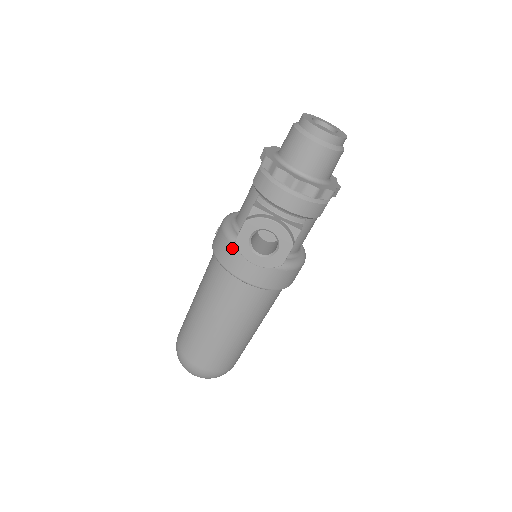
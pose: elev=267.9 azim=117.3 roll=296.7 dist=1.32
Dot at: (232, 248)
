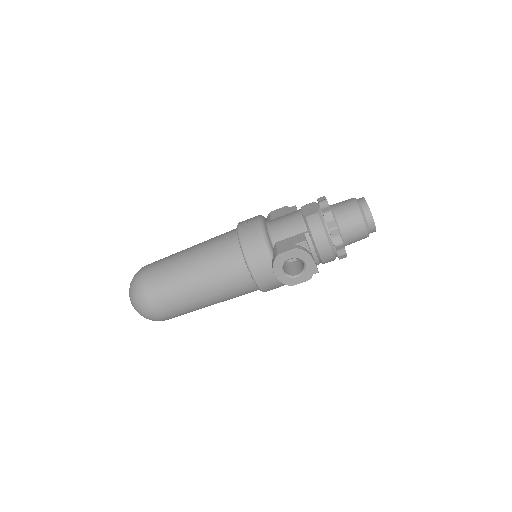
Dot at: (264, 254)
